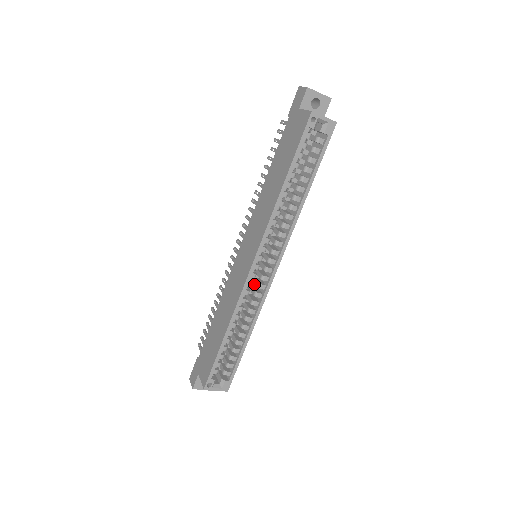
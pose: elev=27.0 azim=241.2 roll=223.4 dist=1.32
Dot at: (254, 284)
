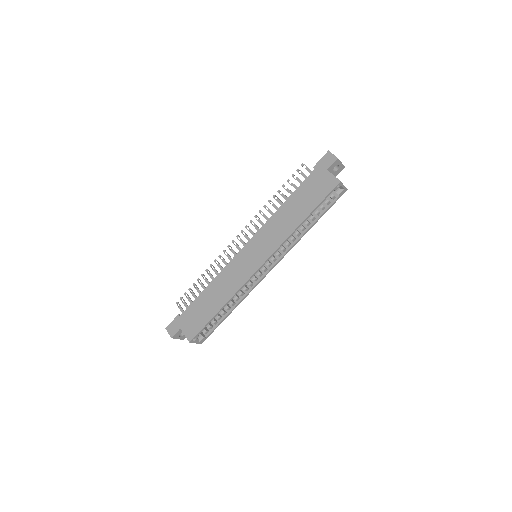
Dot at: occluded
